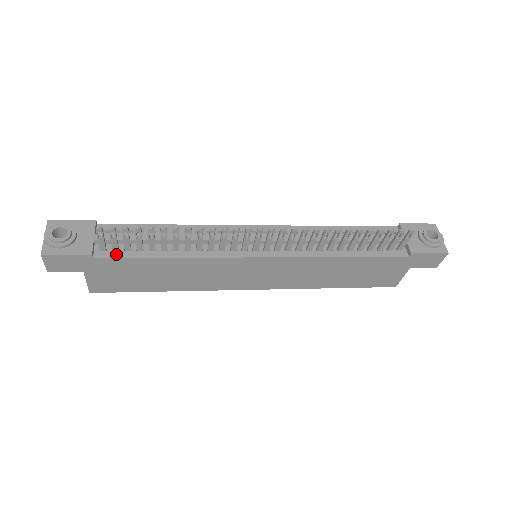
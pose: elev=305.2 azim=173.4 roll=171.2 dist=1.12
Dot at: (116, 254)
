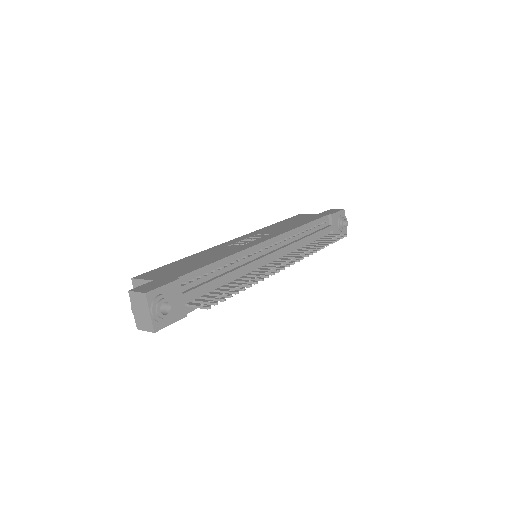
Dot at: occluded
